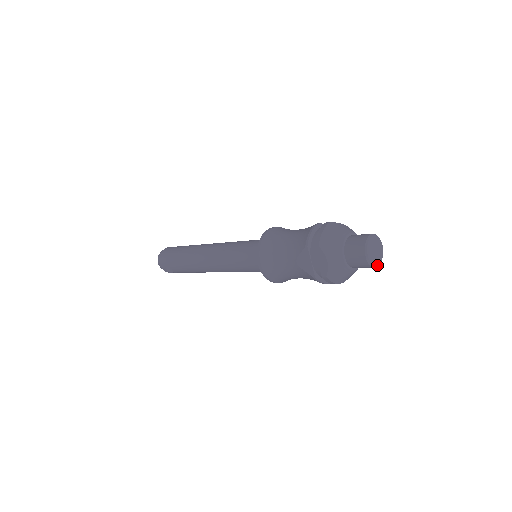
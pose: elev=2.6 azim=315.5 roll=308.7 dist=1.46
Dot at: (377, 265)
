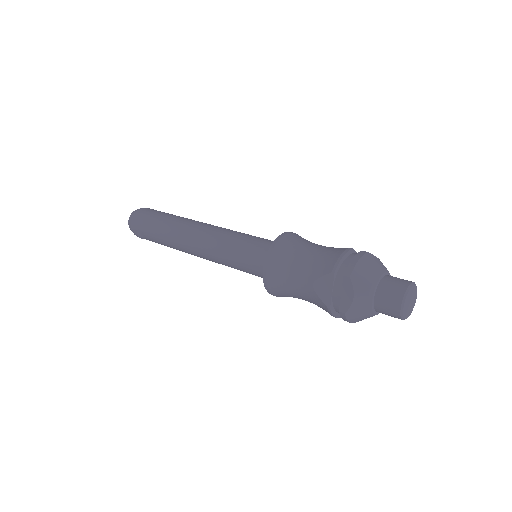
Dot at: (406, 318)
